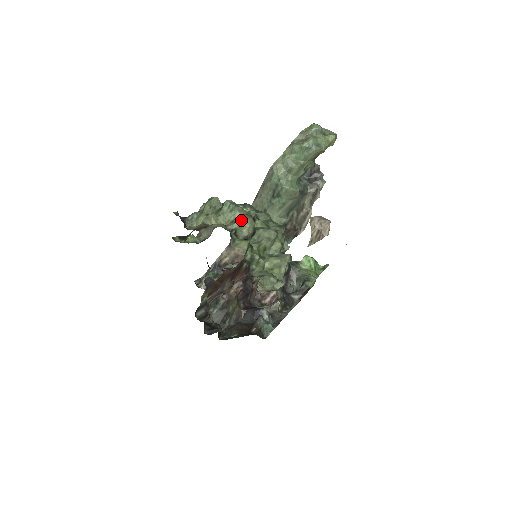
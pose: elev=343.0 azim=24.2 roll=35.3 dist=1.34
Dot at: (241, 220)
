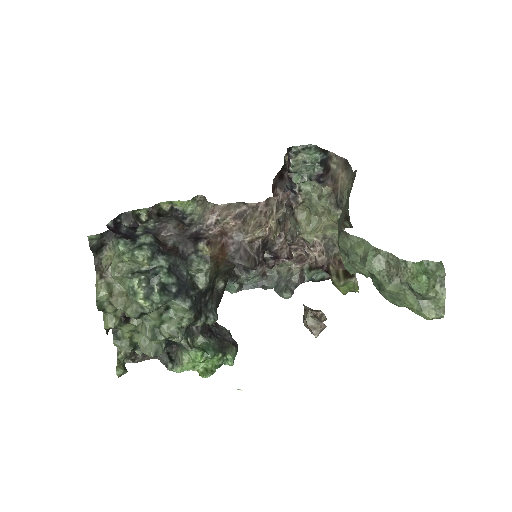
Dot at: (126, 307)
